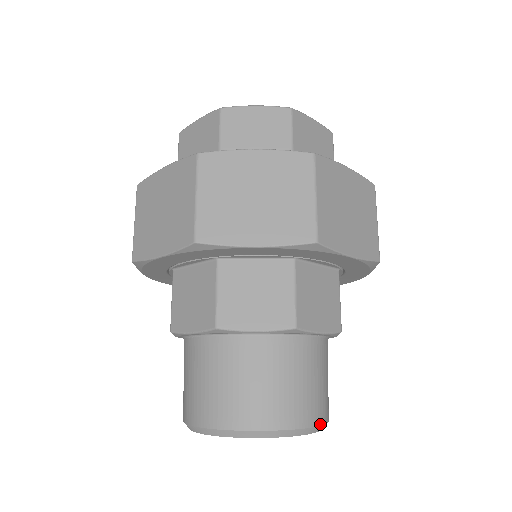
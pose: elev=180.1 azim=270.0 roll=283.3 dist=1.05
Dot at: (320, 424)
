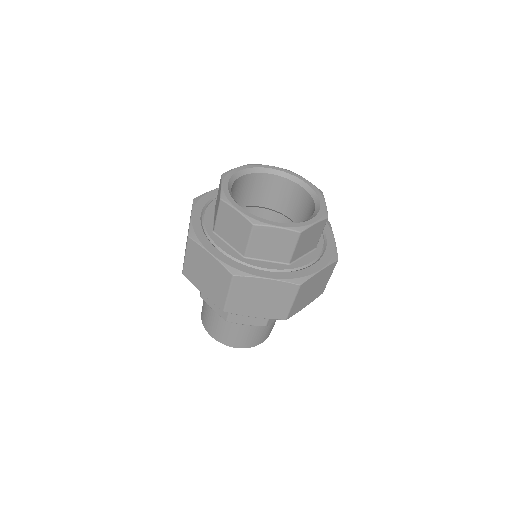
Dot at: occluded
